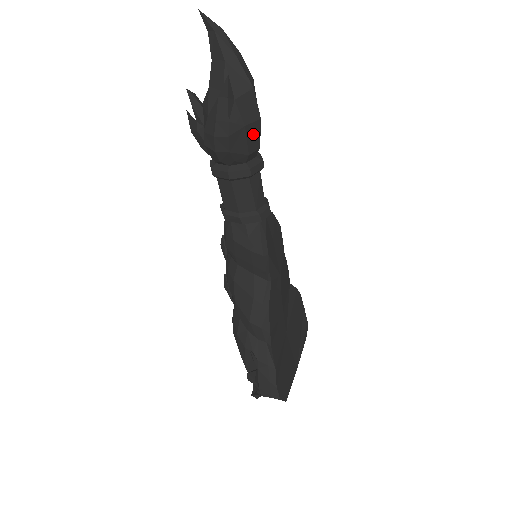
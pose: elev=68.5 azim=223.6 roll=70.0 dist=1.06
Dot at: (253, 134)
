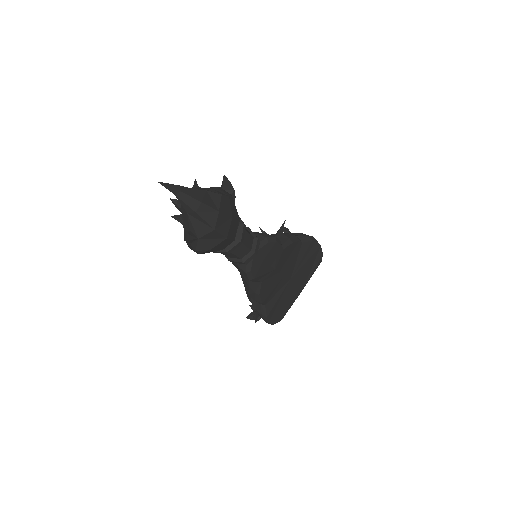
Dot at: (222, 245)
